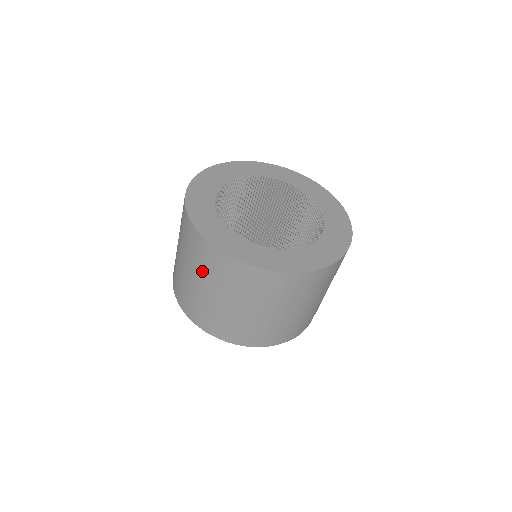
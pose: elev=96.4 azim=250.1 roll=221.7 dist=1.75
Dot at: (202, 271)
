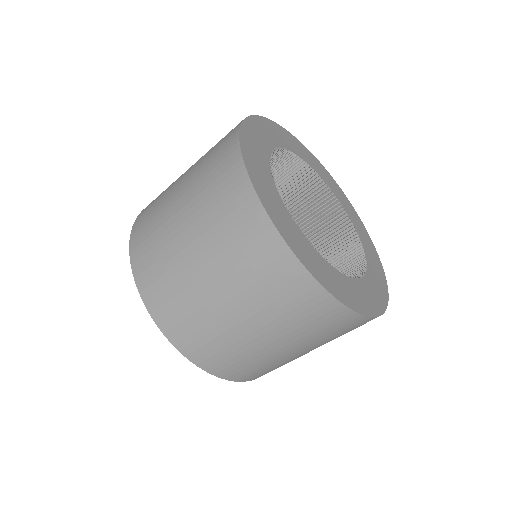
Dot at: (200, 189)
